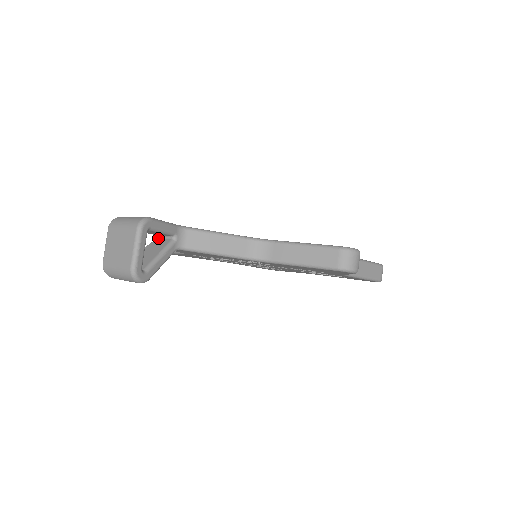
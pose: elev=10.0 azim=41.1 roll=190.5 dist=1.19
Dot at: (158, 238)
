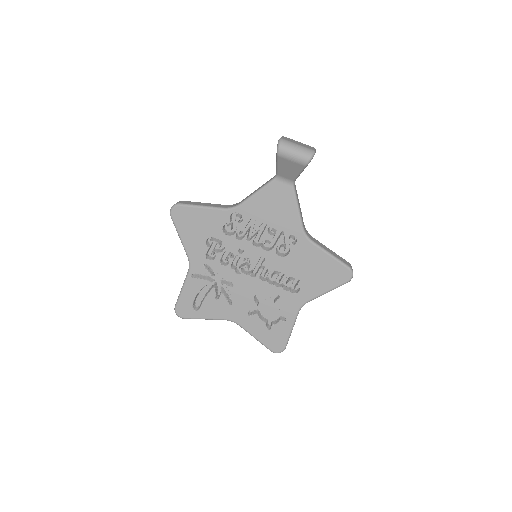
Dot at: occluded
